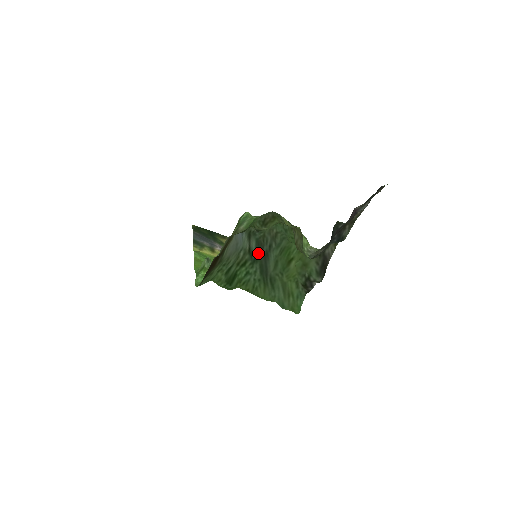
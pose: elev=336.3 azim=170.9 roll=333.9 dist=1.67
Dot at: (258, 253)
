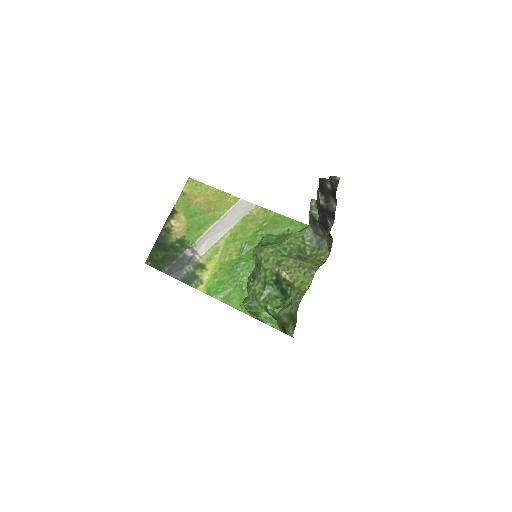
Dot at: occluded
